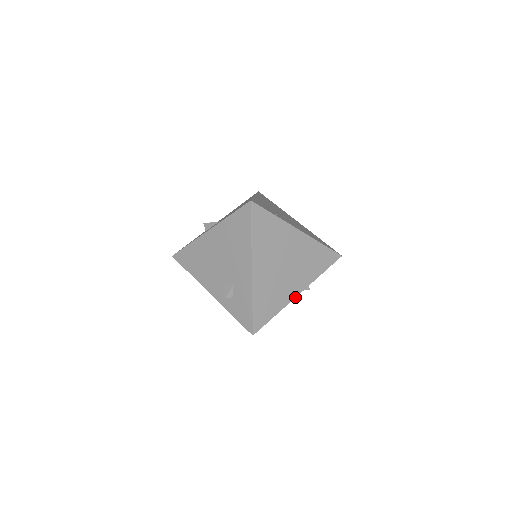
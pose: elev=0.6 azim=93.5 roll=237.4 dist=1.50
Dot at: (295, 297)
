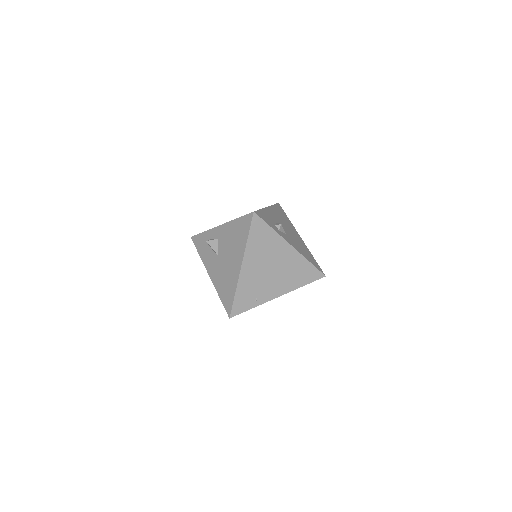
Dot at: occluded
